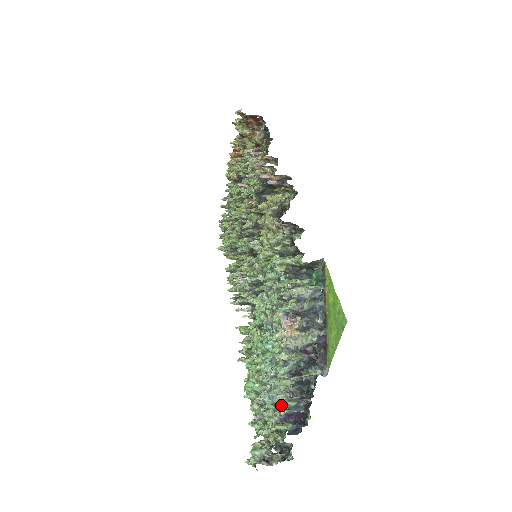
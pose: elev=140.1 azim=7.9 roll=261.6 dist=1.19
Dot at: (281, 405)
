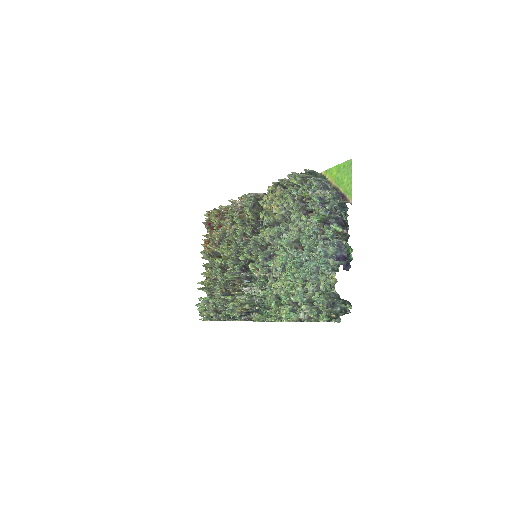
Dot at: (331, 248)
